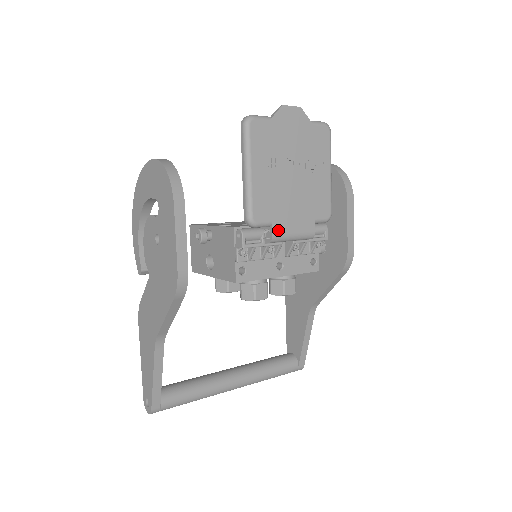
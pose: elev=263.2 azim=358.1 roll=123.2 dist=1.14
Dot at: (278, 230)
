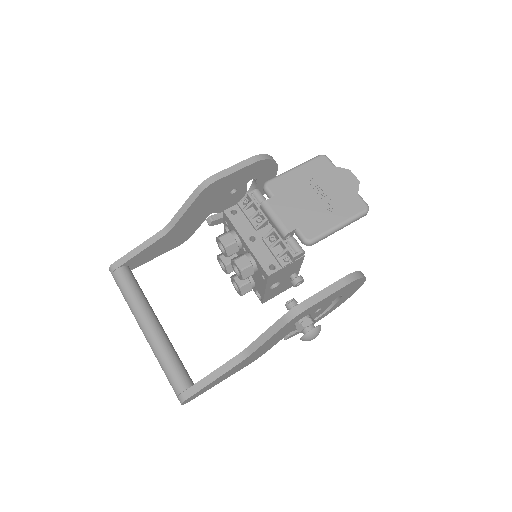
Dot at: (272, 203)
